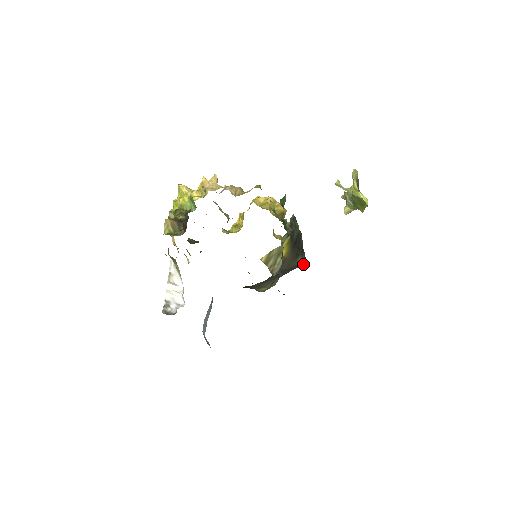
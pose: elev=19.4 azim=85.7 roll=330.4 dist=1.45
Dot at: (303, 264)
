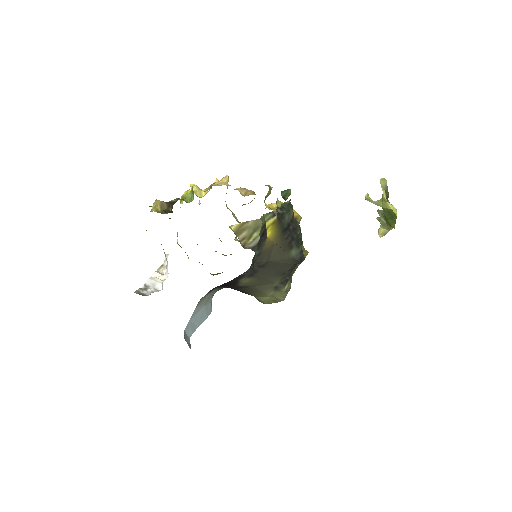
Dot at: (300, 259)
